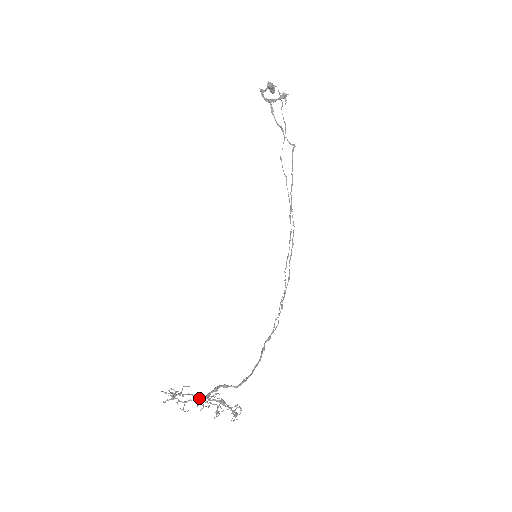
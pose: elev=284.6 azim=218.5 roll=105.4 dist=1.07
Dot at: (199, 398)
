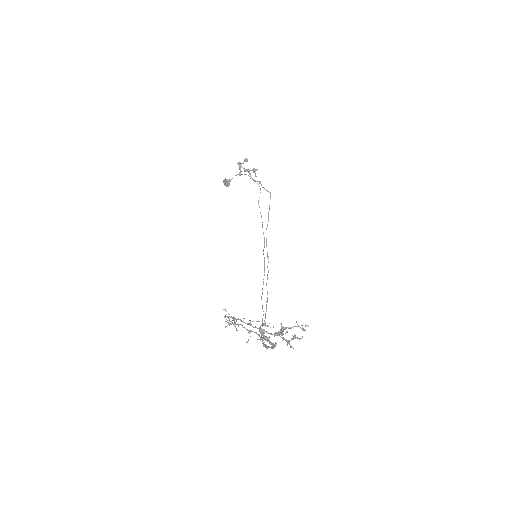
Dot at: occluded
